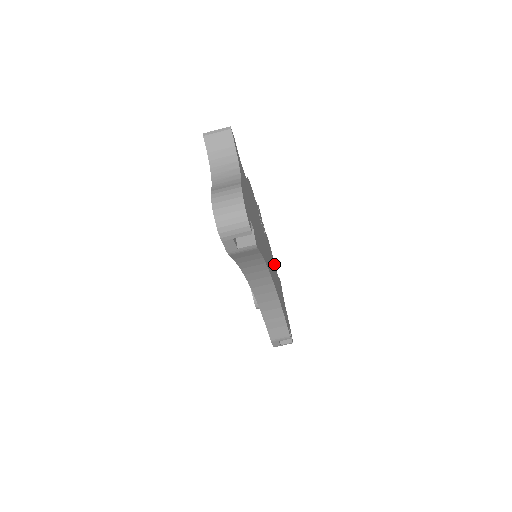
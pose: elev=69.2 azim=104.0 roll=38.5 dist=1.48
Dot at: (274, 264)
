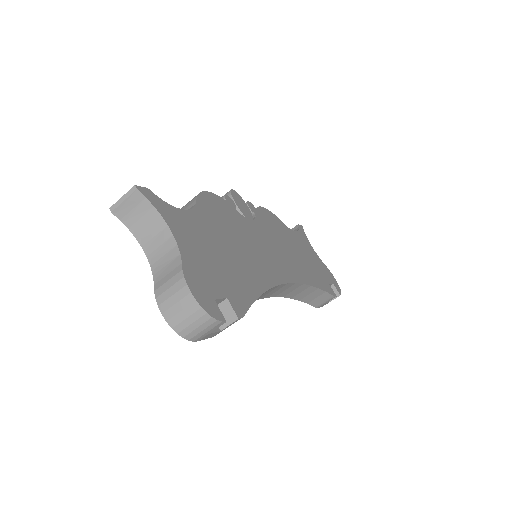
Dot at: (283, 227)
